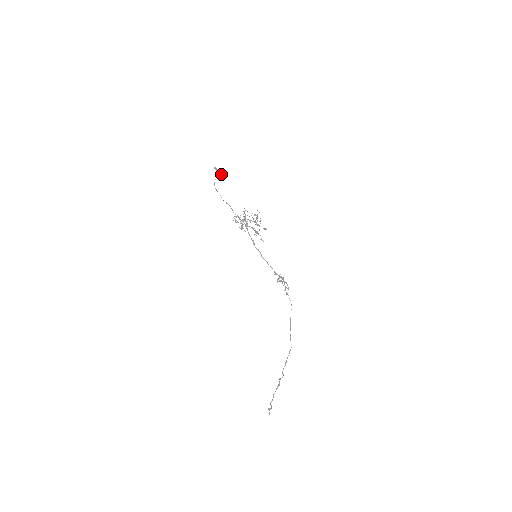
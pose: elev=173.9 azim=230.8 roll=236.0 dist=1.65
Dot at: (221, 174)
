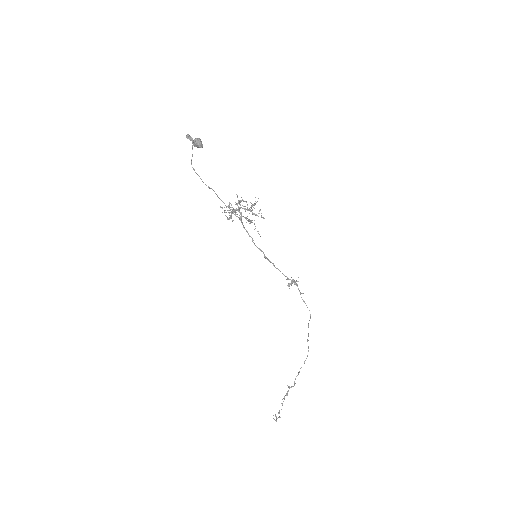
Dot at: (197, 144)
